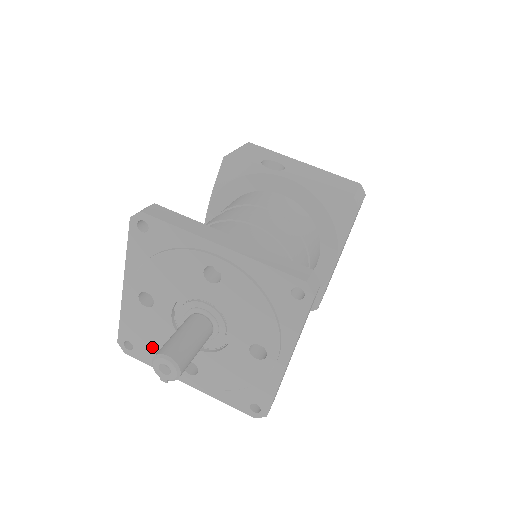
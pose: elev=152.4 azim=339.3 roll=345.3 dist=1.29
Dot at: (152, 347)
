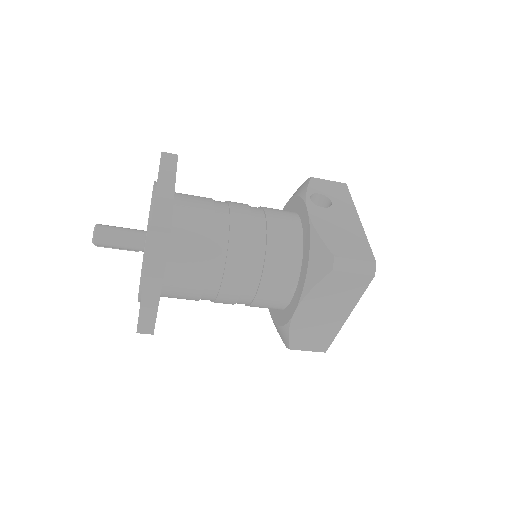
Dot at: occluded
